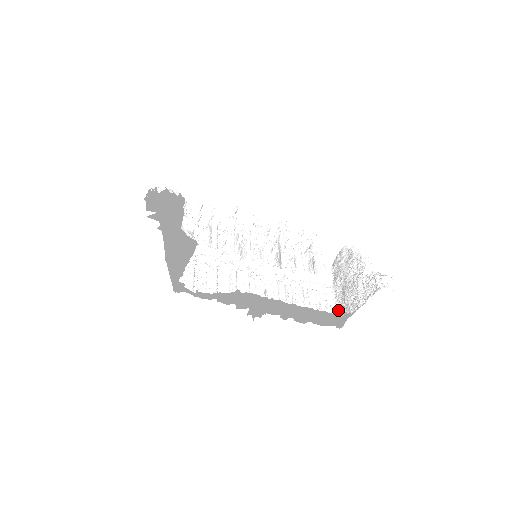
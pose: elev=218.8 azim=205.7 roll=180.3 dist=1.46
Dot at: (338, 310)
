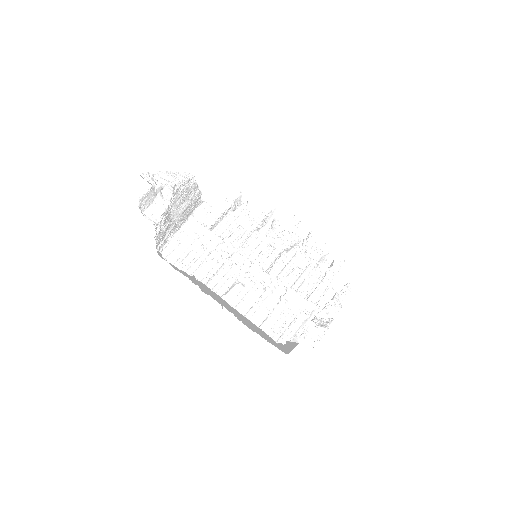
Dot at: occluded
